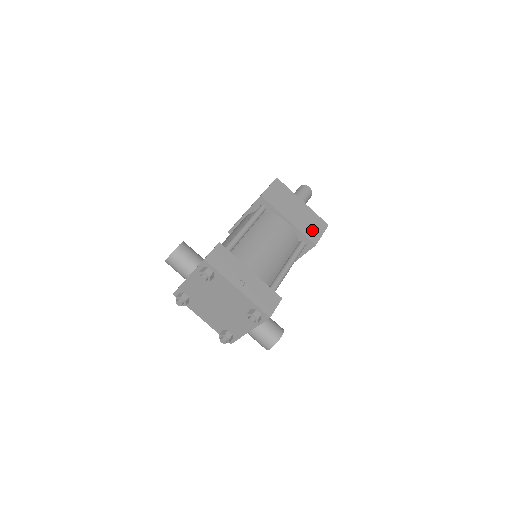
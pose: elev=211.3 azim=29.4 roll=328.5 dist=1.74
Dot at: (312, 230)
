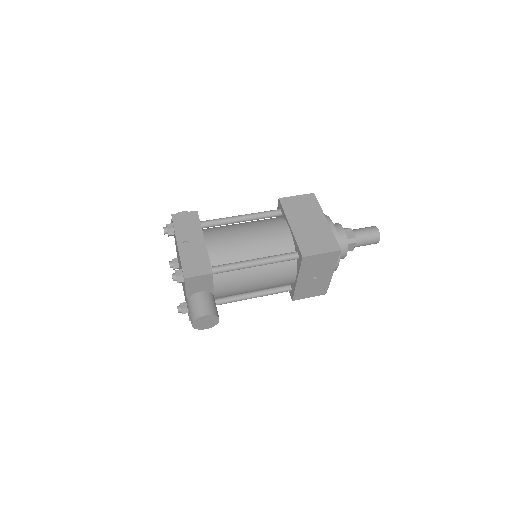
Dot at: (312, 244)
